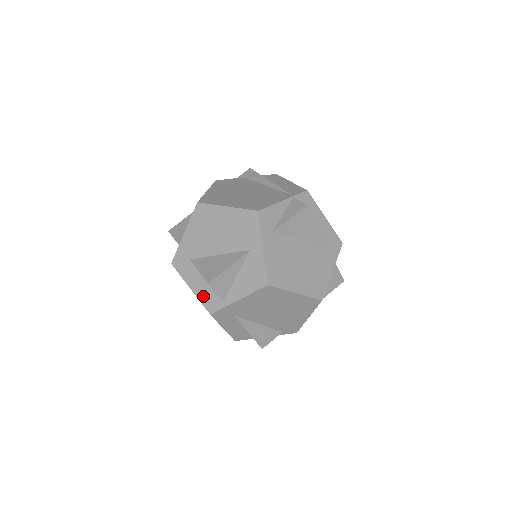
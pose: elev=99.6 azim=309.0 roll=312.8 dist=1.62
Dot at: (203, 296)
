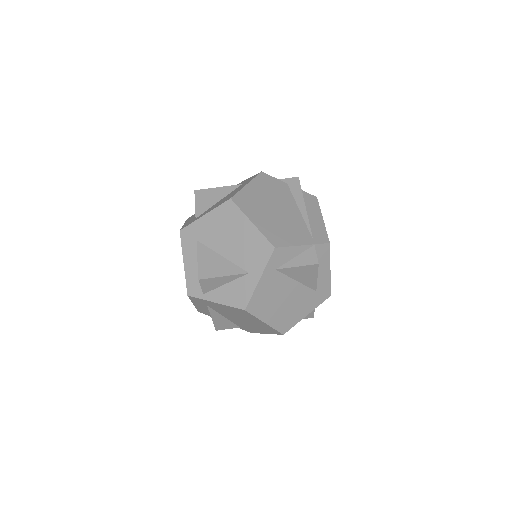
Dot at: (190, 277)
